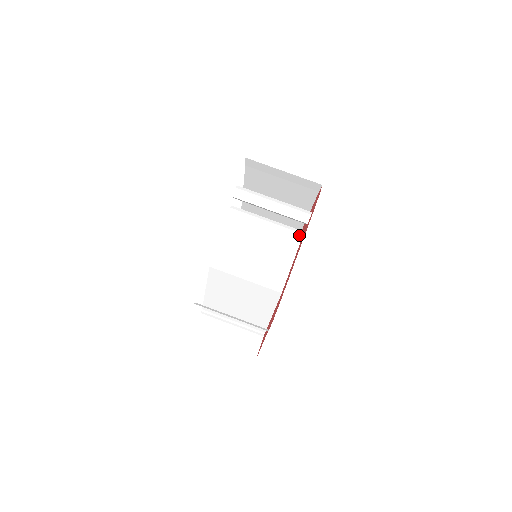
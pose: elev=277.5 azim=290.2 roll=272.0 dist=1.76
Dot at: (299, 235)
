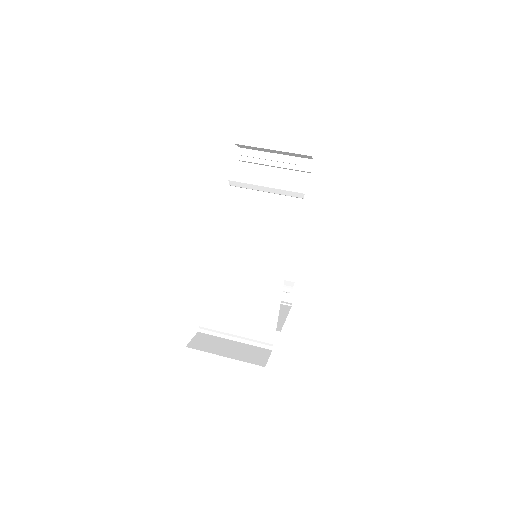
Dot at: (298, 211)
